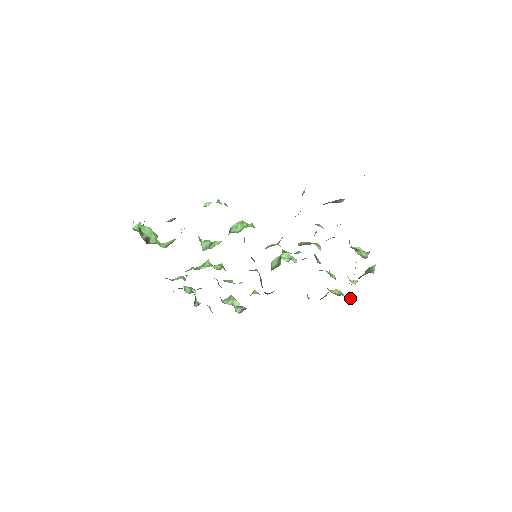
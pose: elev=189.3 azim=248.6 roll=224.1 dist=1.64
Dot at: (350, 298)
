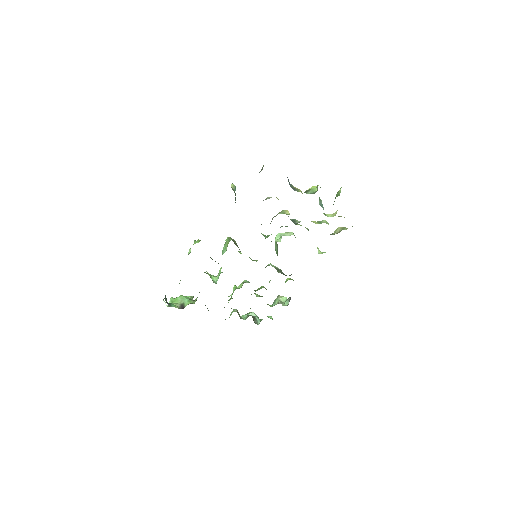
Dot at: (352, 226)
